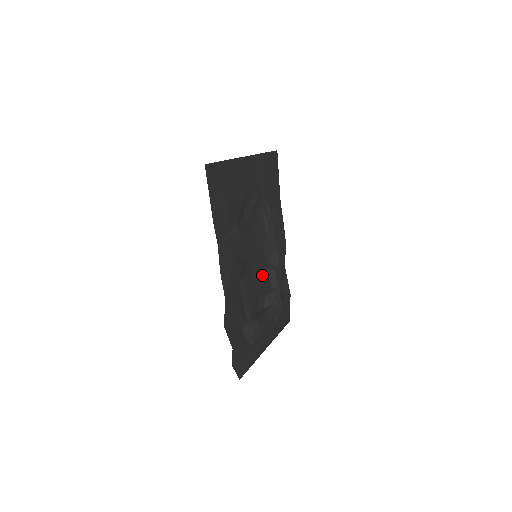
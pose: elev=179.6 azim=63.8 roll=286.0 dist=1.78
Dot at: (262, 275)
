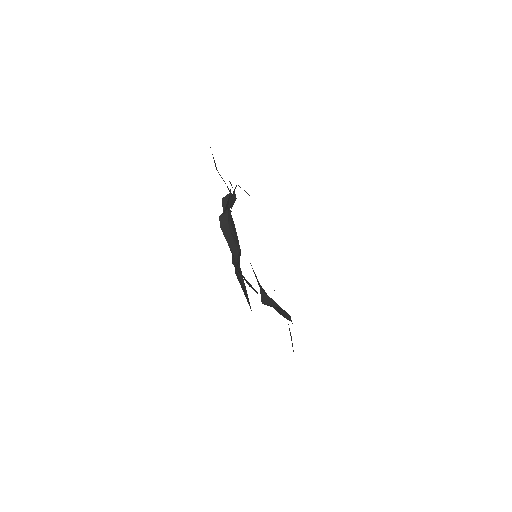
Dot at: occluded
